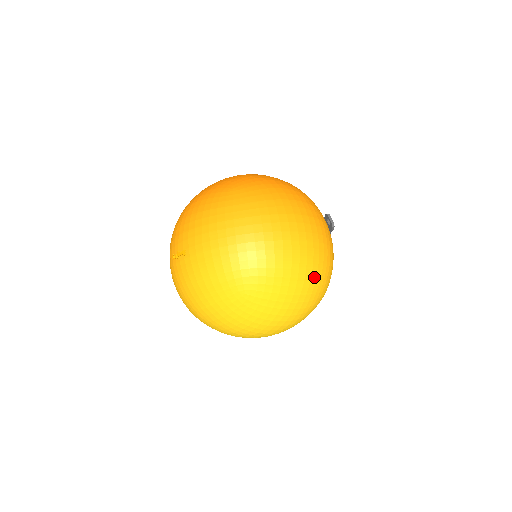
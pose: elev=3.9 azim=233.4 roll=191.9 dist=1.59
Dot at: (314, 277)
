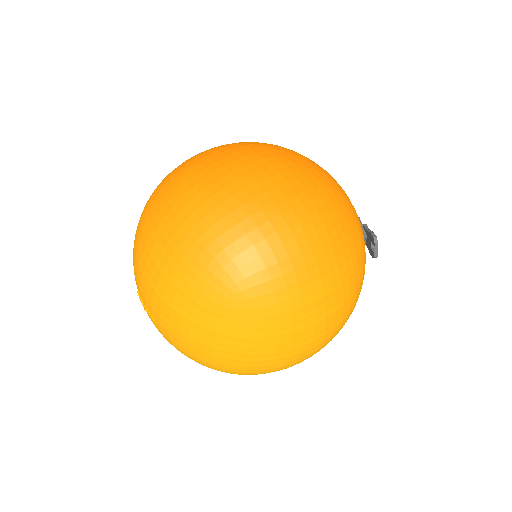
Dot at: occluded
